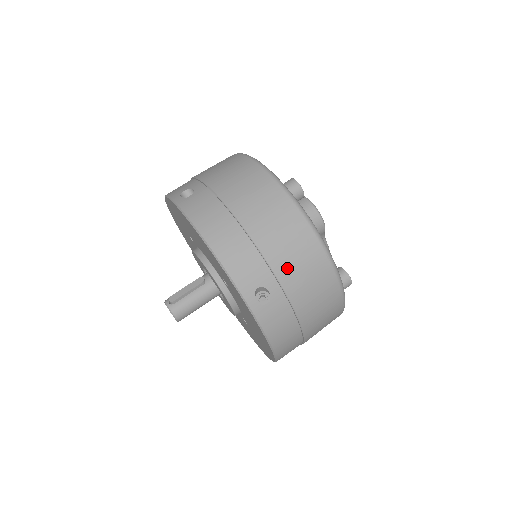
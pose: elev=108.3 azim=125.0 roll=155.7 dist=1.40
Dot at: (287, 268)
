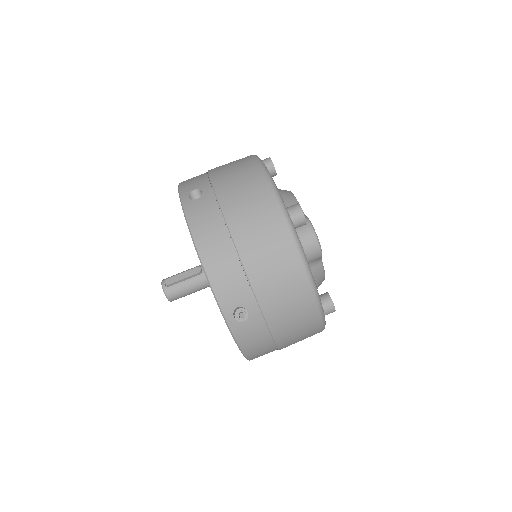
Dot at: (269, 295)
